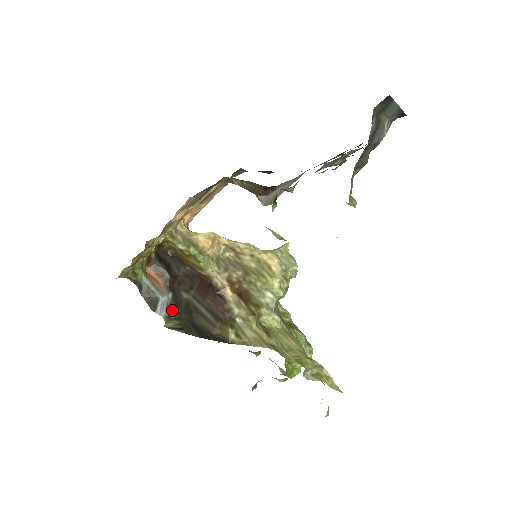
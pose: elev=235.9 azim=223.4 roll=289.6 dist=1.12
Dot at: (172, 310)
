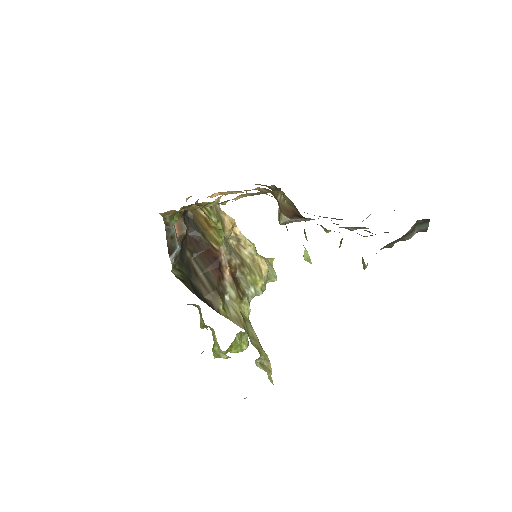
Dot at: (176, 261)
